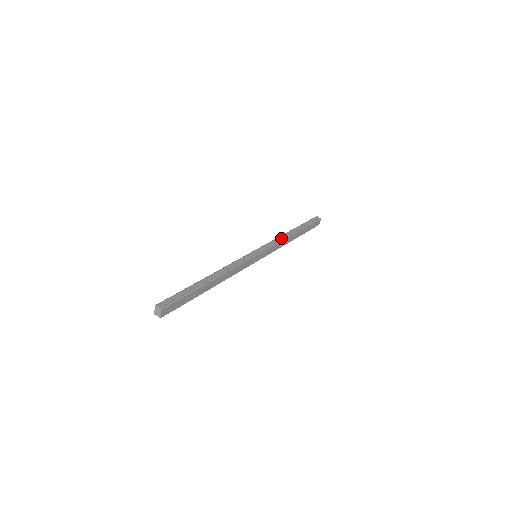
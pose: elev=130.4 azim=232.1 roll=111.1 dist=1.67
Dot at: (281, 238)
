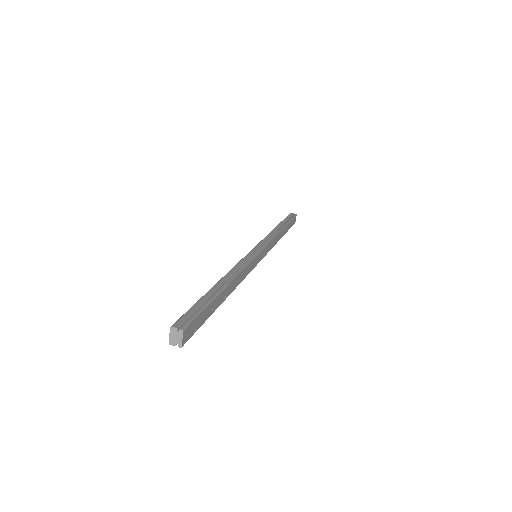
Dot at: (272, 234)
